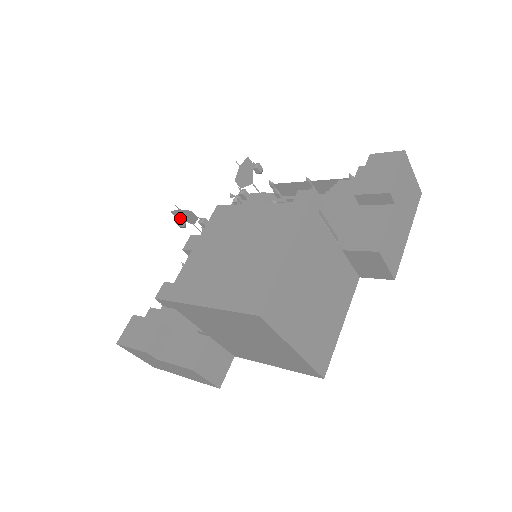
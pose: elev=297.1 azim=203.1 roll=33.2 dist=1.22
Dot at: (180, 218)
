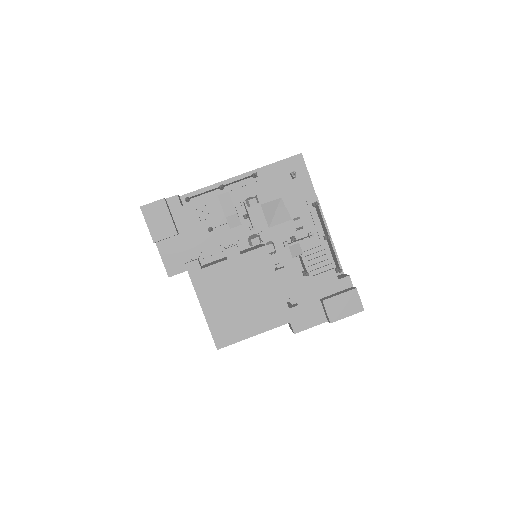
Dot at: occluded
